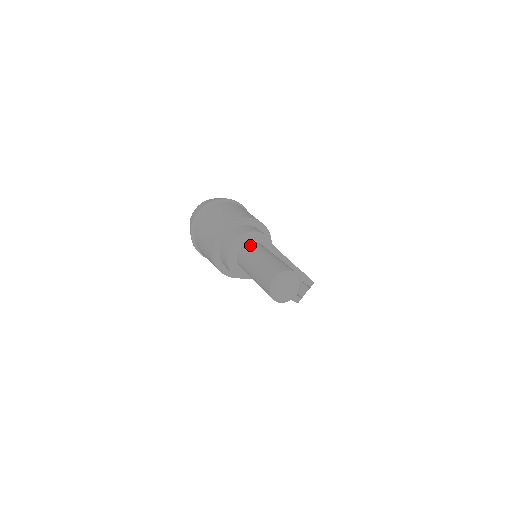
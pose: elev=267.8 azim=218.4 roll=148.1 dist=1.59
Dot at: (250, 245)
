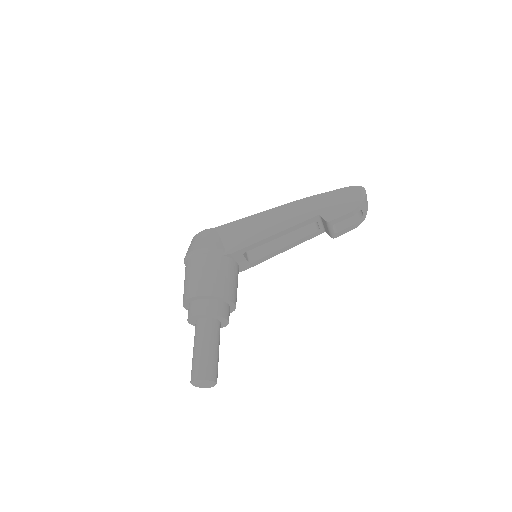
Dot at: (195, 327)
